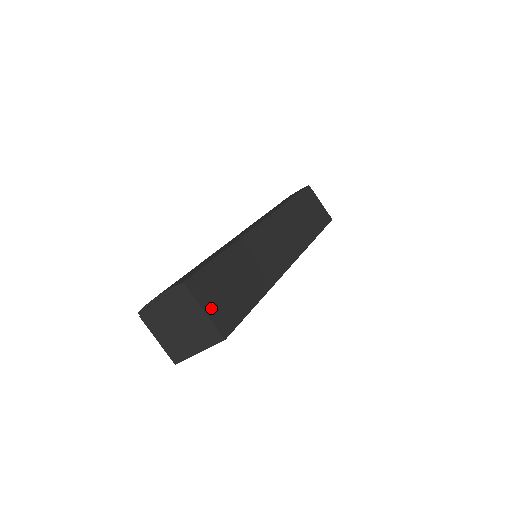
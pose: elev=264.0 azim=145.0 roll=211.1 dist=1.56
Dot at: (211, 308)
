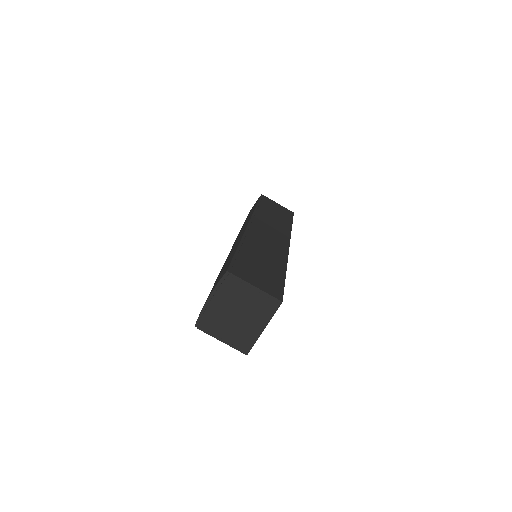
Dot at: (258, 283)
